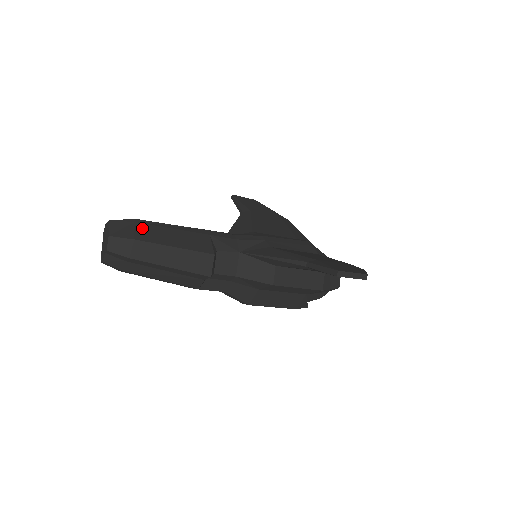
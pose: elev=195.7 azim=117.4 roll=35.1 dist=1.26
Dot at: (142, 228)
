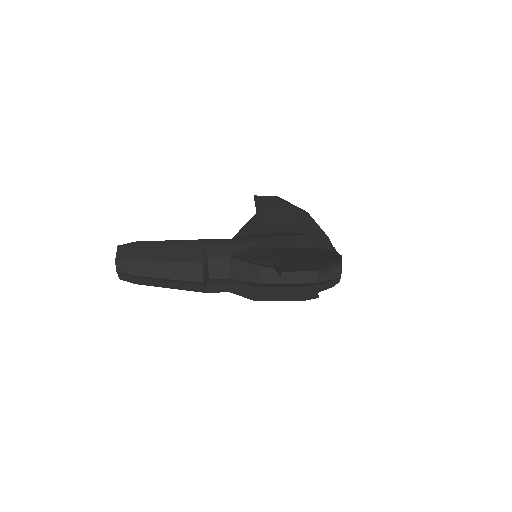
Dot at: (142, 248)
